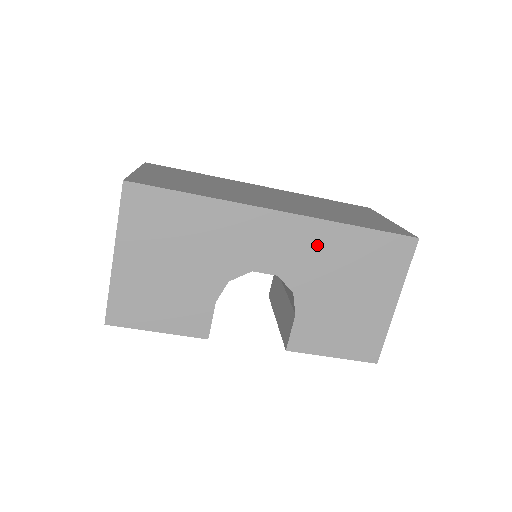
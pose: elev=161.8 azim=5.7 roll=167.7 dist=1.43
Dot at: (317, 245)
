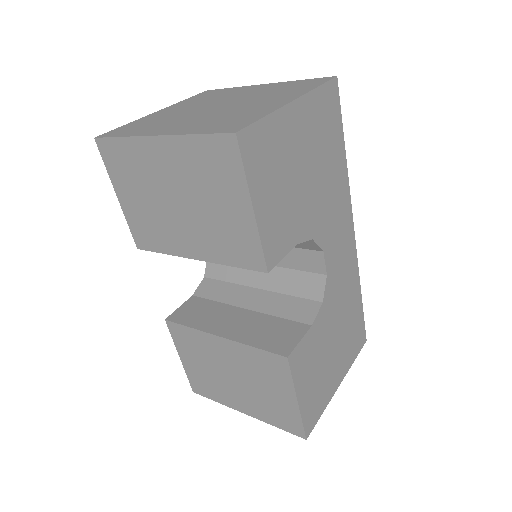
Dot at: (348, 281)
